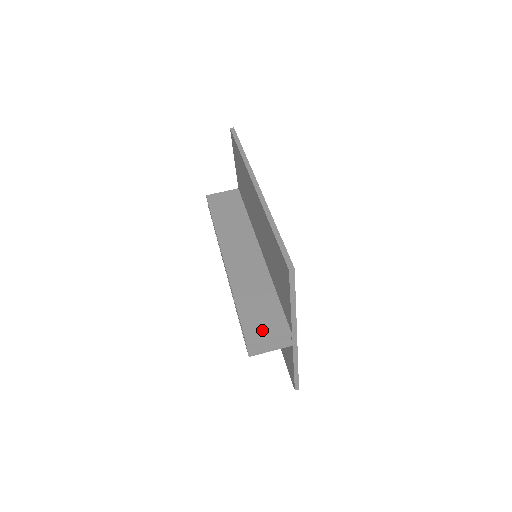
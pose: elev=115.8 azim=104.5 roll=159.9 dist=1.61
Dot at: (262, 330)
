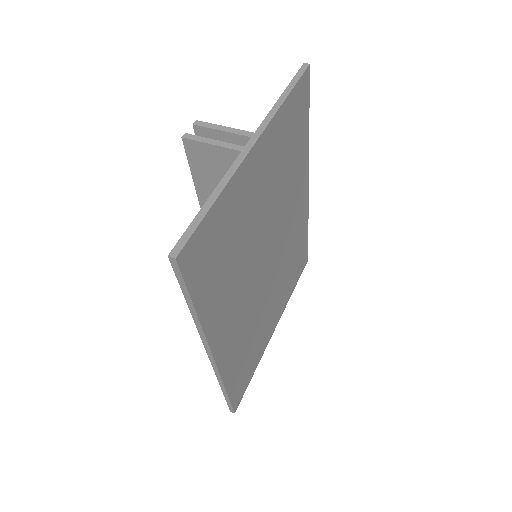
Dot at: occluded
